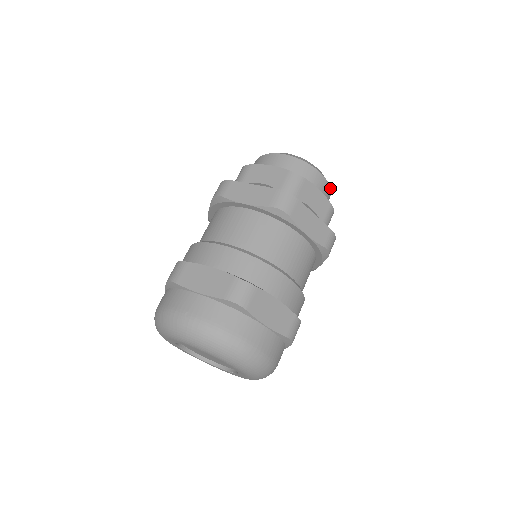
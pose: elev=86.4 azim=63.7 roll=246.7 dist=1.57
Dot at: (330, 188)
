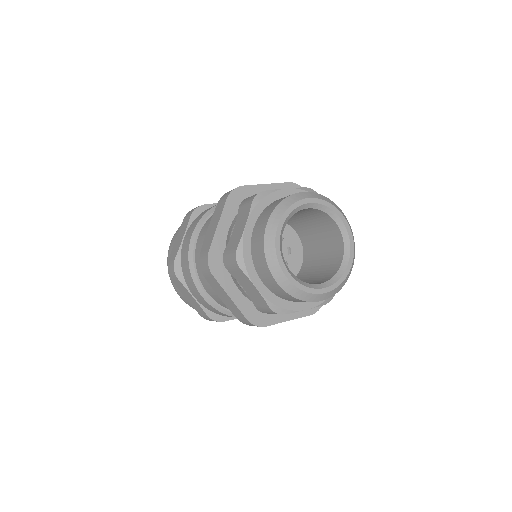
Dot at: (340, 289)
